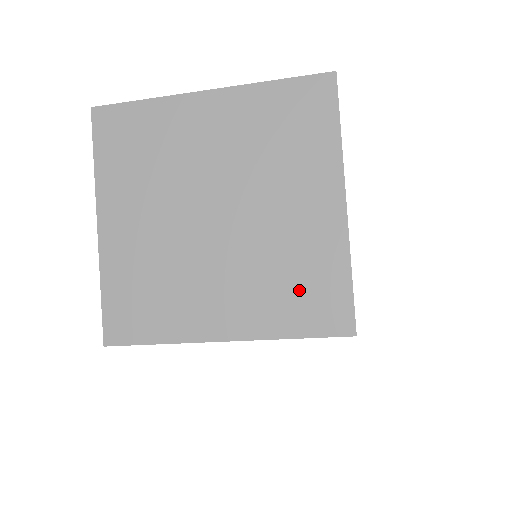
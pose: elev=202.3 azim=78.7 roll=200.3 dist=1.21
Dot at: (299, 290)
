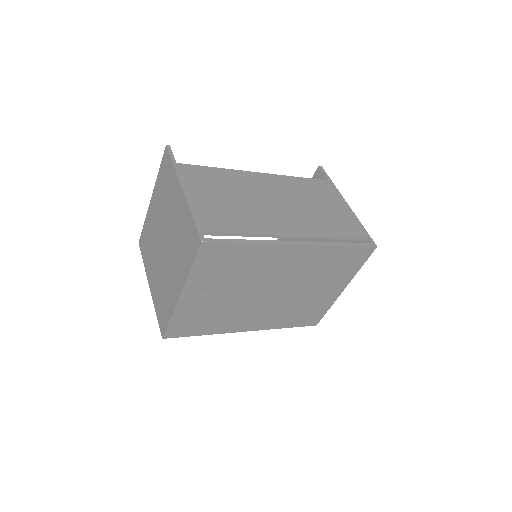
Dot at: (185, 244)
